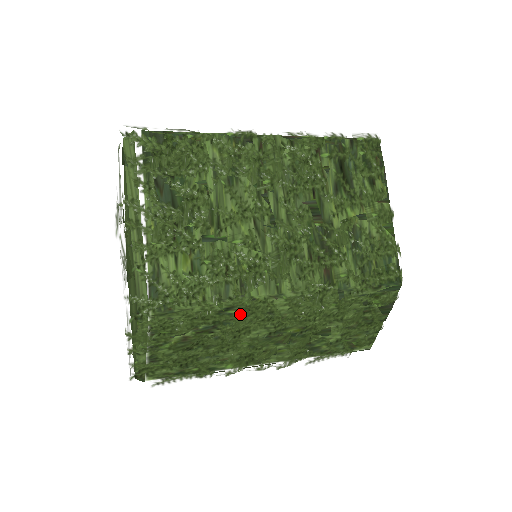
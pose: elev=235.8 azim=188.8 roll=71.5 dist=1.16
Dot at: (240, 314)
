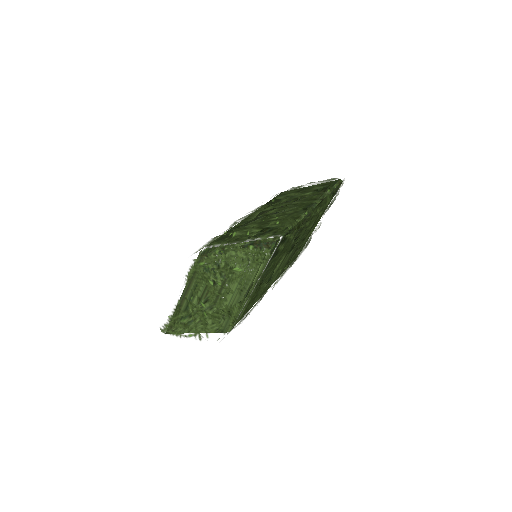
Dot at: occluded
